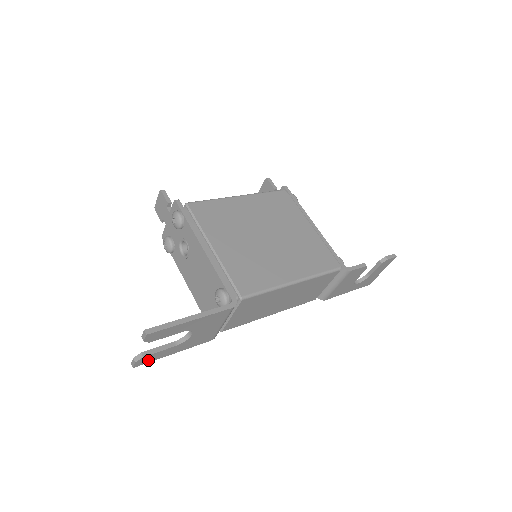
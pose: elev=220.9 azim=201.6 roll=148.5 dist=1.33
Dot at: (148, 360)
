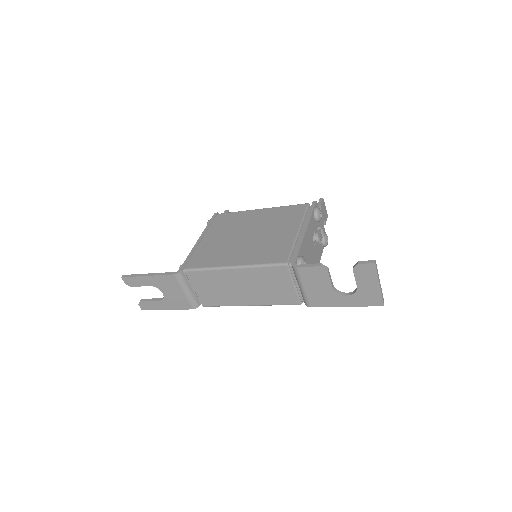
Dot at: (148, 307)
